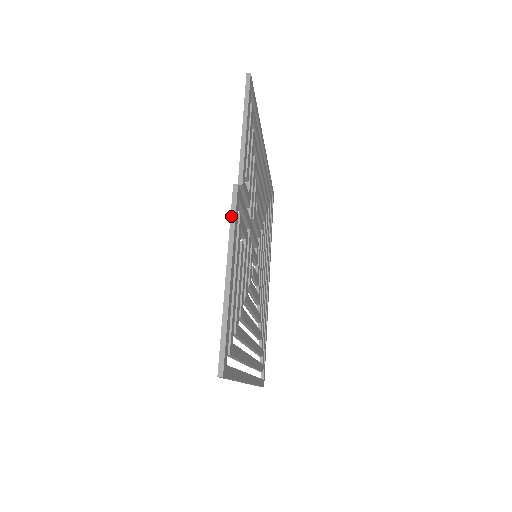
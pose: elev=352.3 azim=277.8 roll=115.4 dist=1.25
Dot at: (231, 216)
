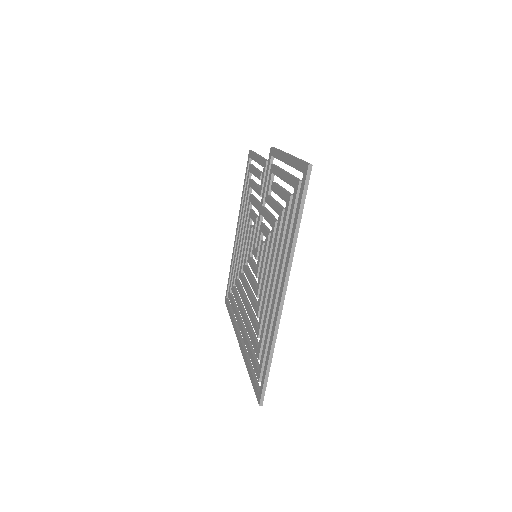
Dot at: (277, 149)
